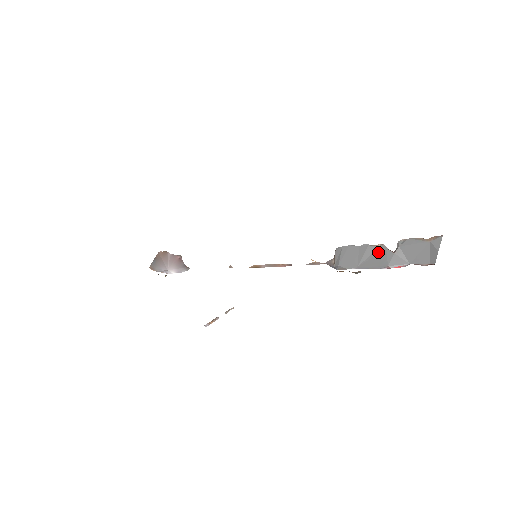
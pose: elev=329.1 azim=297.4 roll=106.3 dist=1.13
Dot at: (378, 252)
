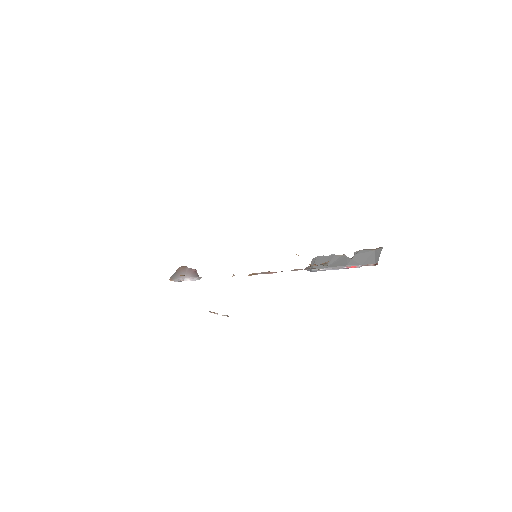
Dot at: (341, 258)
